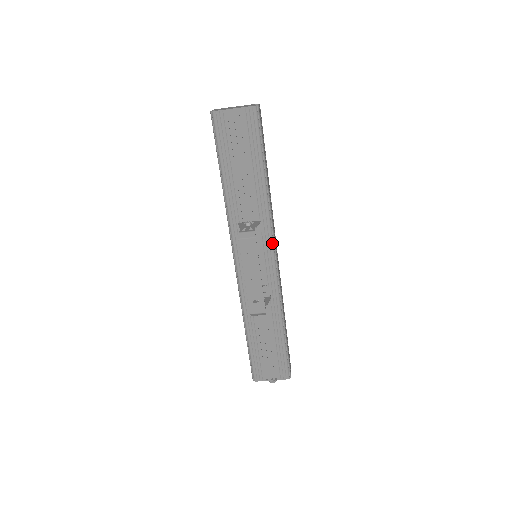
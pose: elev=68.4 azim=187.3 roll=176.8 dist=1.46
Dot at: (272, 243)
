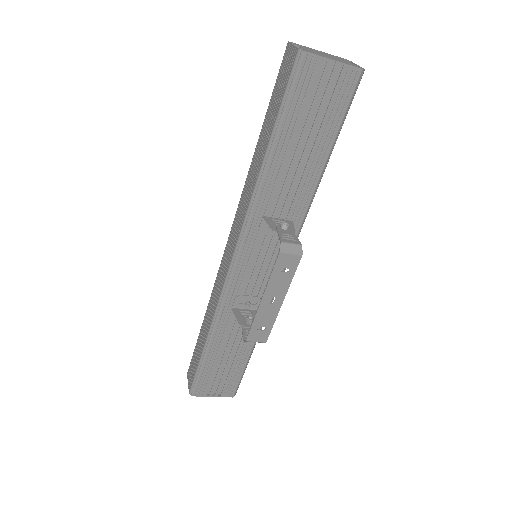
Dot at: occluded
